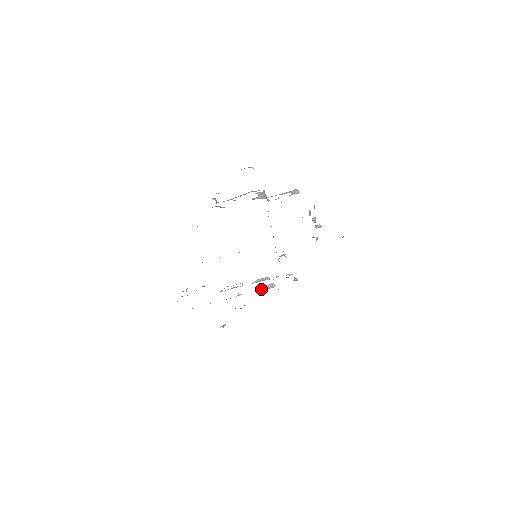
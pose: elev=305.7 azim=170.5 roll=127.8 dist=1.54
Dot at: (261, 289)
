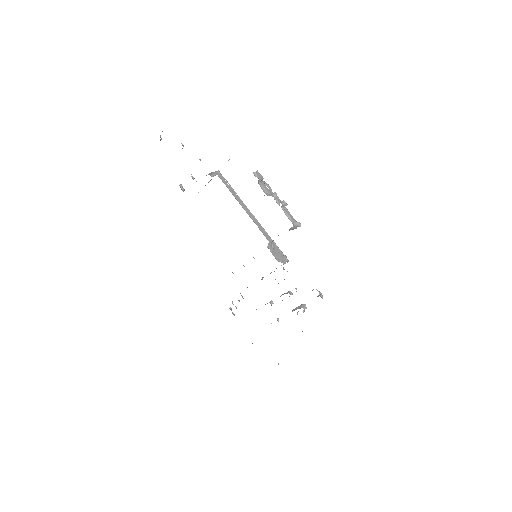
Dot at: occluded
